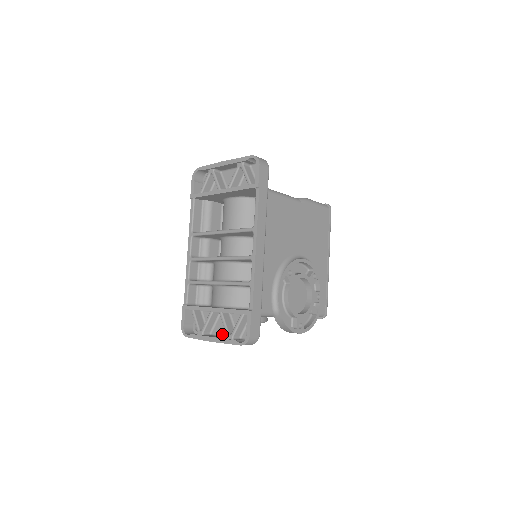
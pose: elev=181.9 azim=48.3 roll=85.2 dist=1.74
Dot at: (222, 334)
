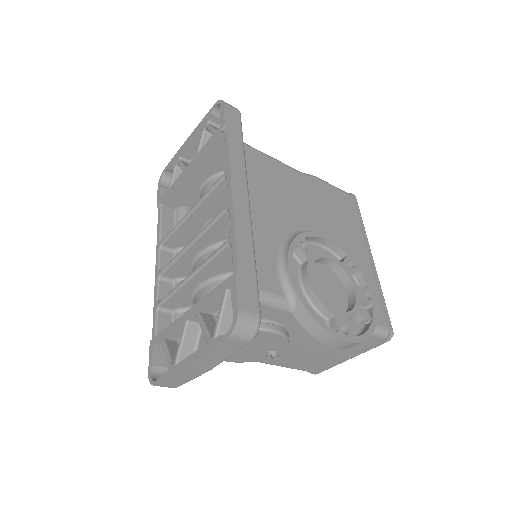
Dot at: occluded
